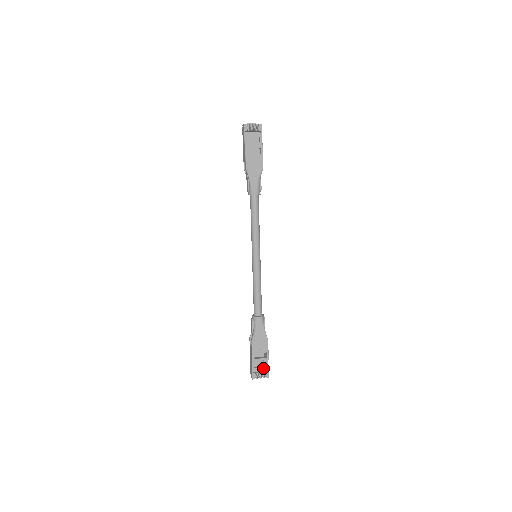
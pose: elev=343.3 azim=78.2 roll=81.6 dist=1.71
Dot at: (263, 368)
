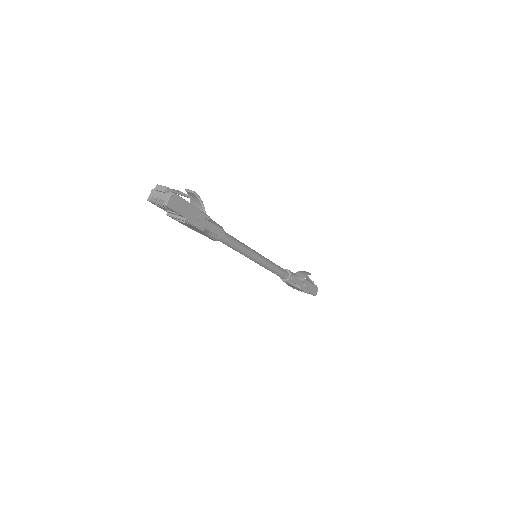
Dot at: occluded
